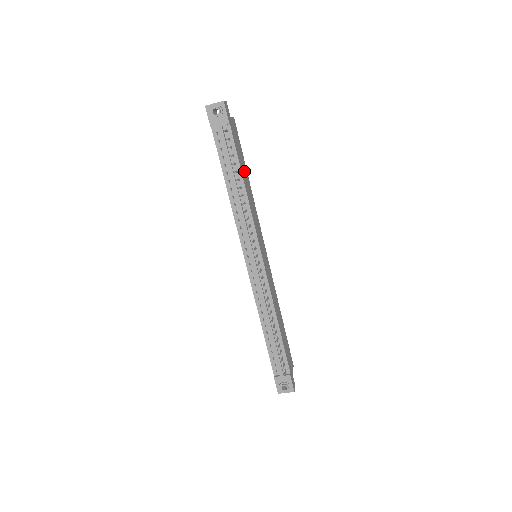
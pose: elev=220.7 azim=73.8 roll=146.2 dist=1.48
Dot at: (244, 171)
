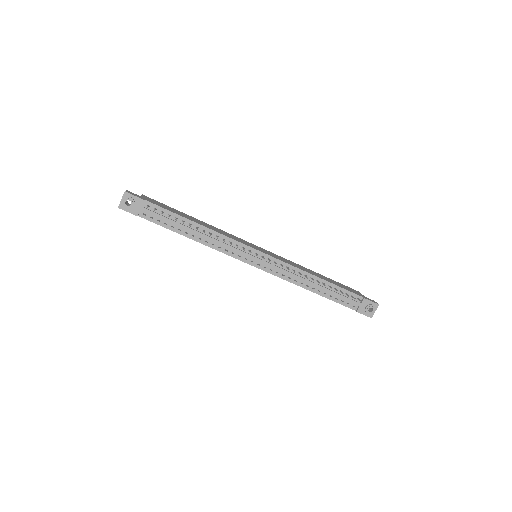
Dot at: (187, 217)
